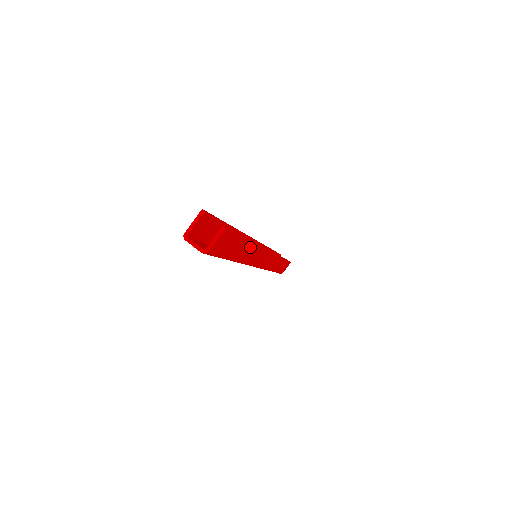
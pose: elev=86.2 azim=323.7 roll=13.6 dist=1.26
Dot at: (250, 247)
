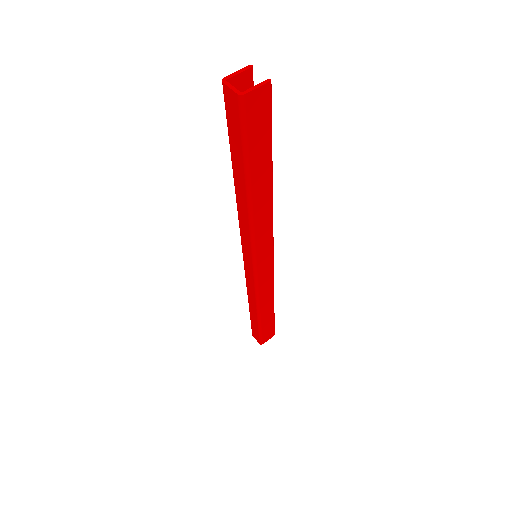
Dot at: (267, 192)
